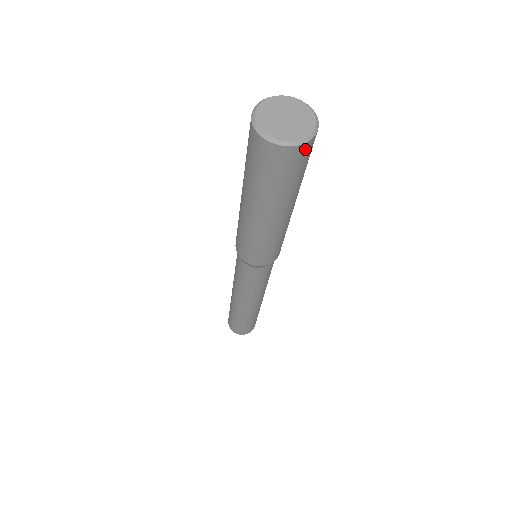
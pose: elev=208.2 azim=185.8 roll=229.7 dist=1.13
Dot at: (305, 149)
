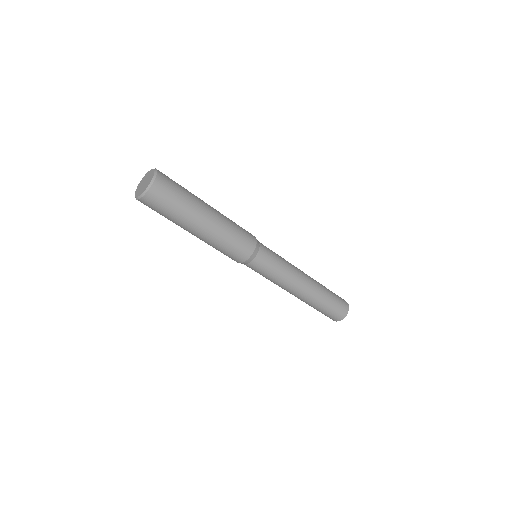
Dot at: (162, 177)
